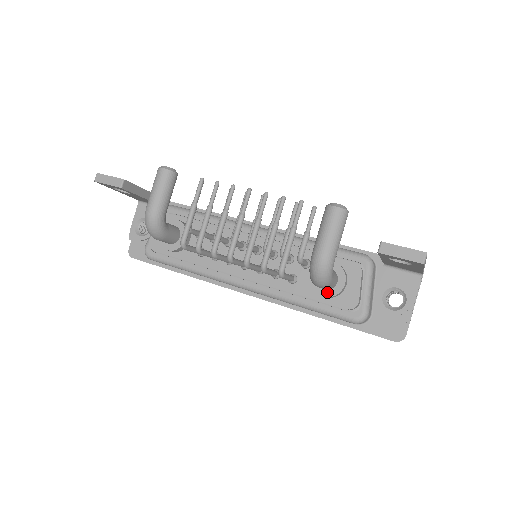
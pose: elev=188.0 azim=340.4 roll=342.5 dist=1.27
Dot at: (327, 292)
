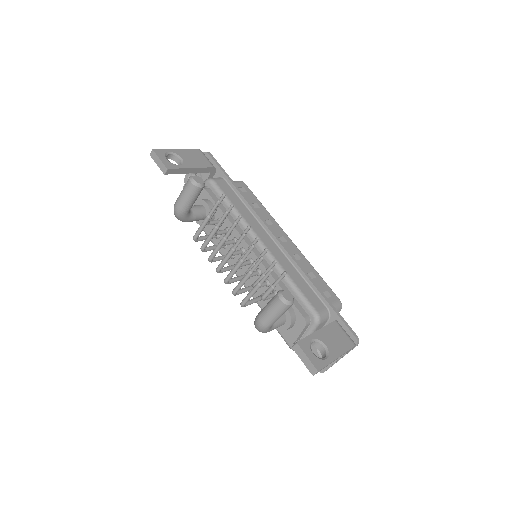
Dot at: occluded
